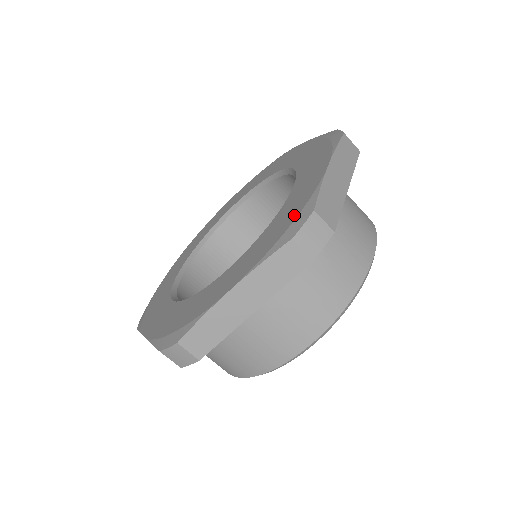
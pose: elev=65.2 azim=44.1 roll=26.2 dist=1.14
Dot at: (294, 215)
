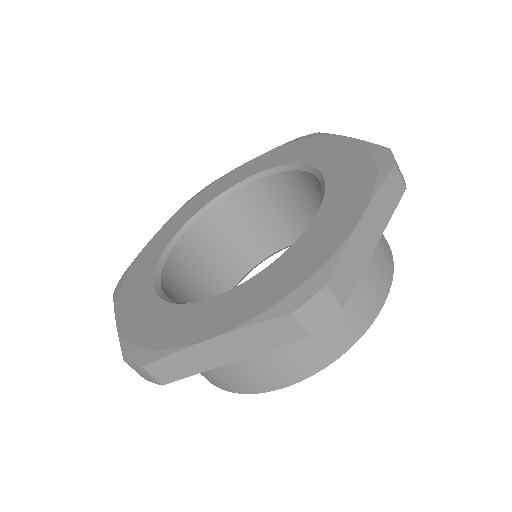
Dot at: (303, 275)
